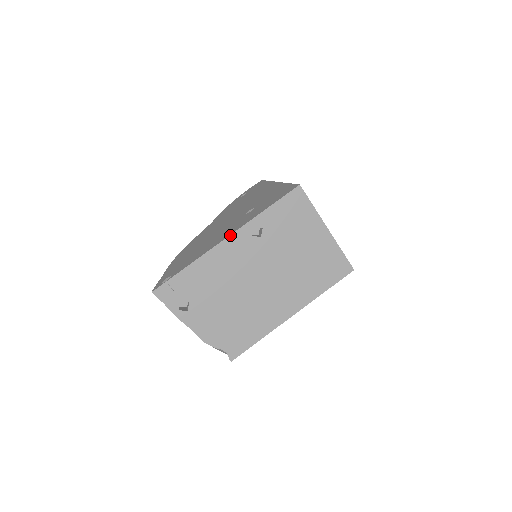
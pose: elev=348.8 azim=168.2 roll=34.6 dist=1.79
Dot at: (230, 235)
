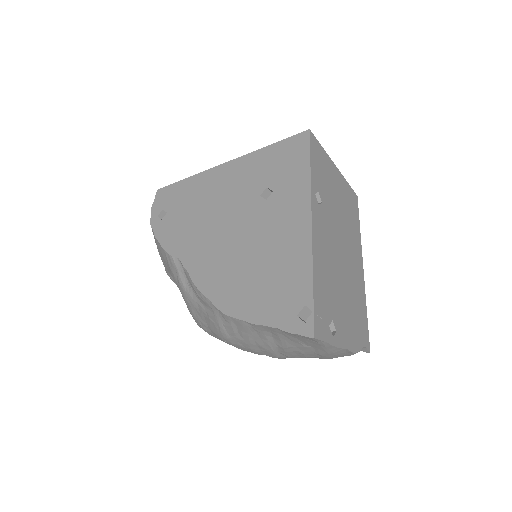
Dot at: (311, 215)
